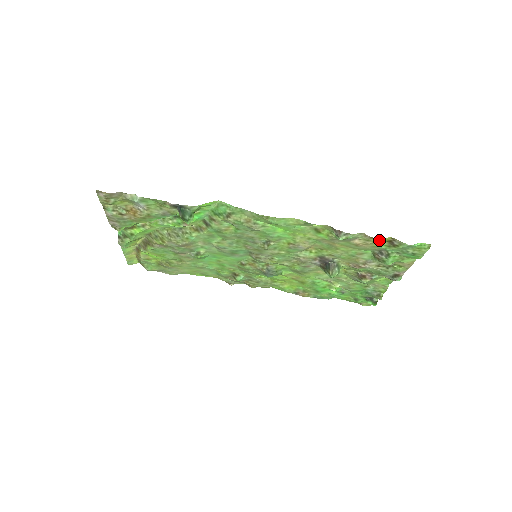
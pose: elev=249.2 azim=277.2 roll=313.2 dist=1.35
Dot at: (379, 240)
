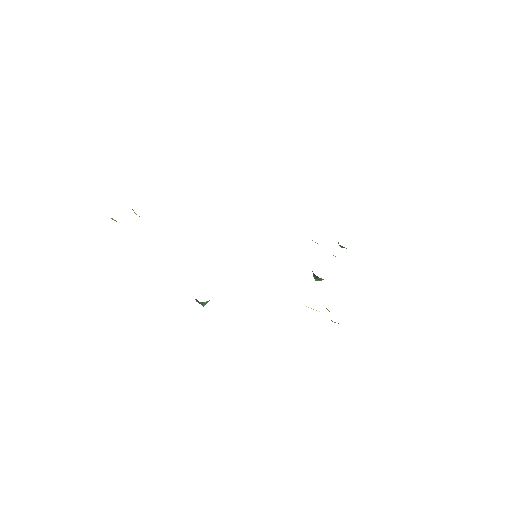
Dot at: occluded
